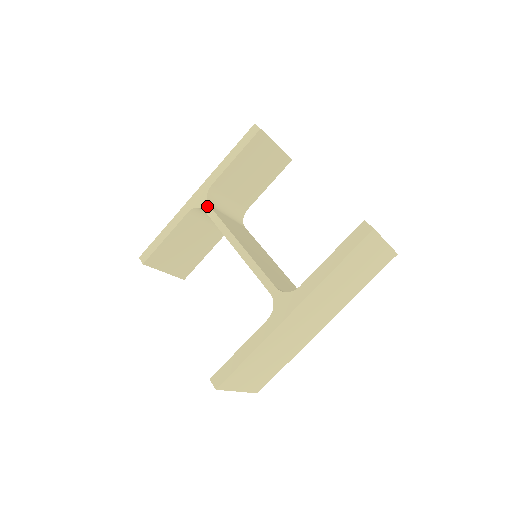
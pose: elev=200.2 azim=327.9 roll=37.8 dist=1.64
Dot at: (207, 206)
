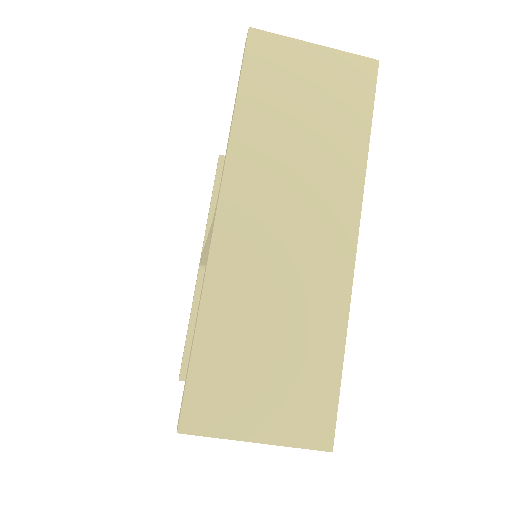
Dot at: occluded
